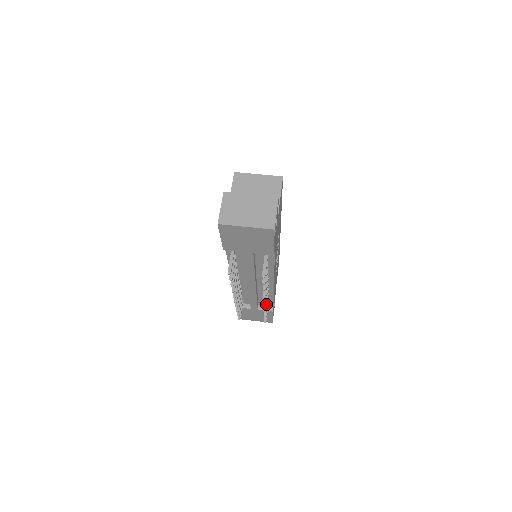
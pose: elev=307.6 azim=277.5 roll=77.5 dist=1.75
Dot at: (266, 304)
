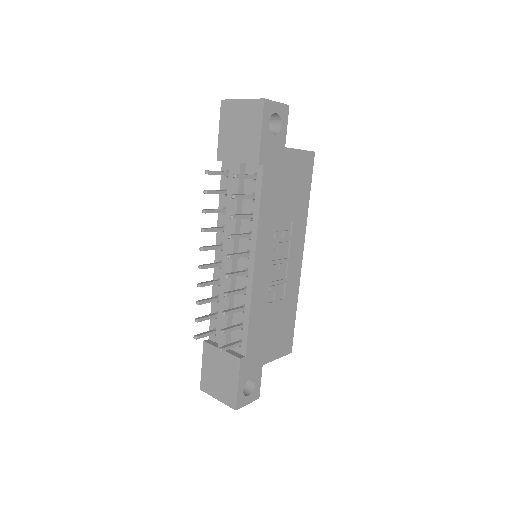
Dot at: (231, 292)
